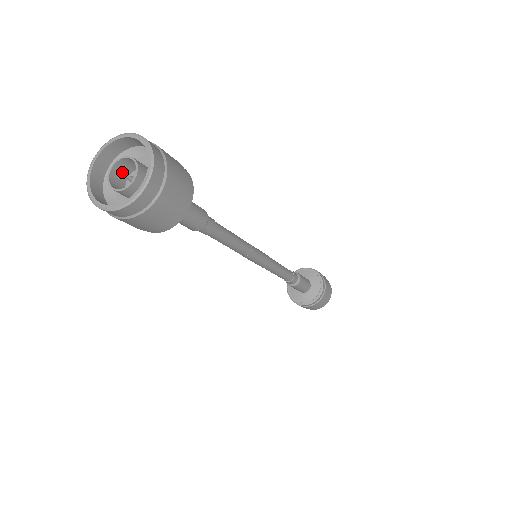
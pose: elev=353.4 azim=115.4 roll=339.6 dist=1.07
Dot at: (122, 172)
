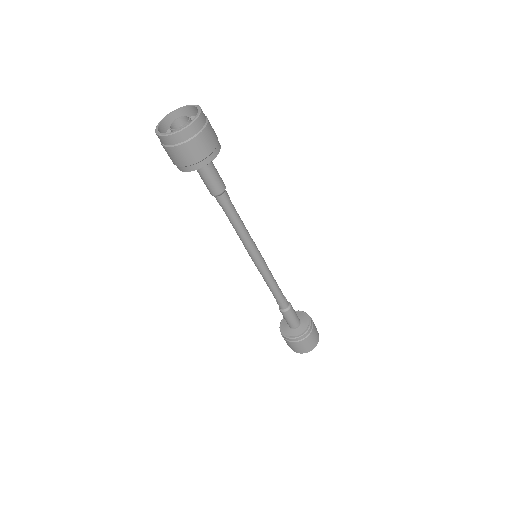
Dot at: occluded
